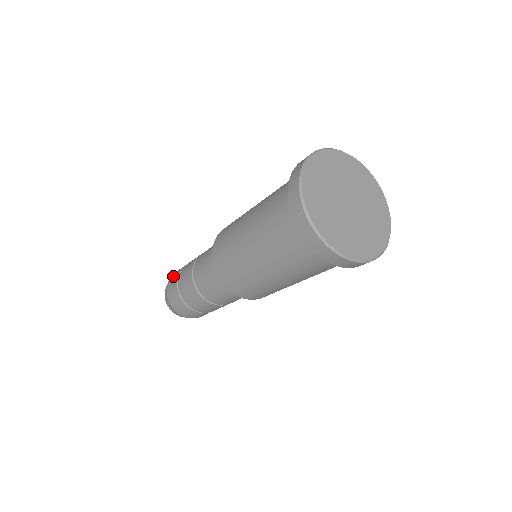
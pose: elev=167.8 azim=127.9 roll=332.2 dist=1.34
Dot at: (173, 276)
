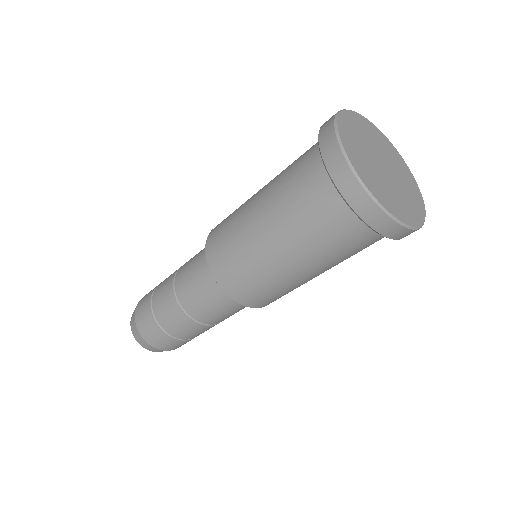
Dot at: occluded
